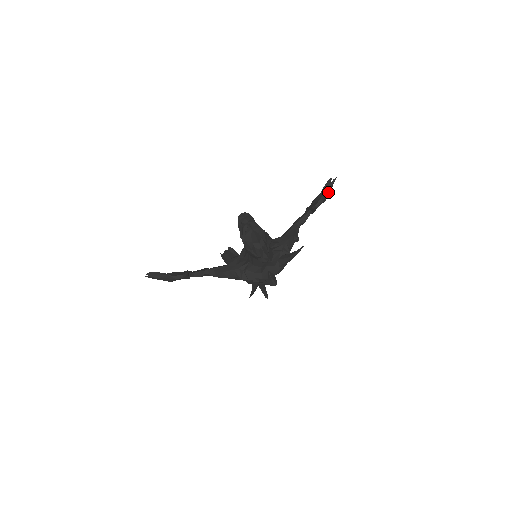
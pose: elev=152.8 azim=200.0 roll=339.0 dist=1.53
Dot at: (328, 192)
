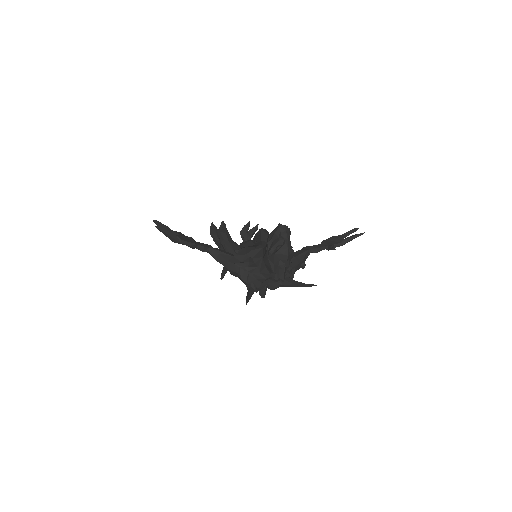
Dot at: (351, 240)
